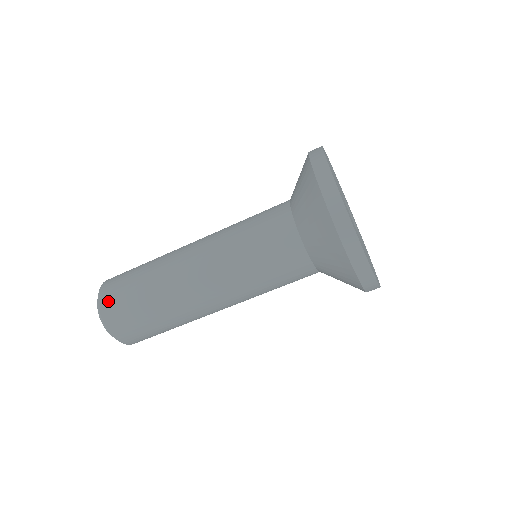
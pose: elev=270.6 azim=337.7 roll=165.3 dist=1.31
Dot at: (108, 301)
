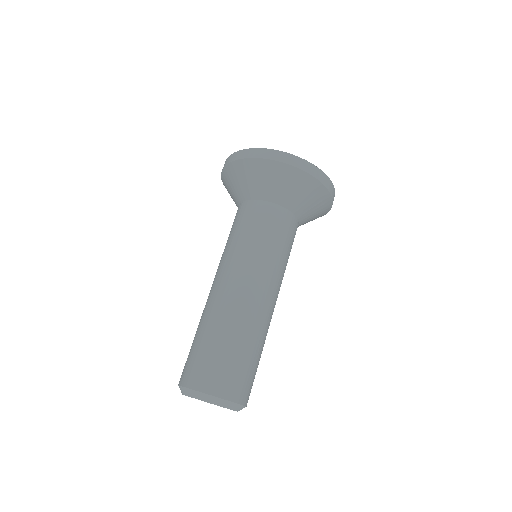
Dot at: (199, 378)
